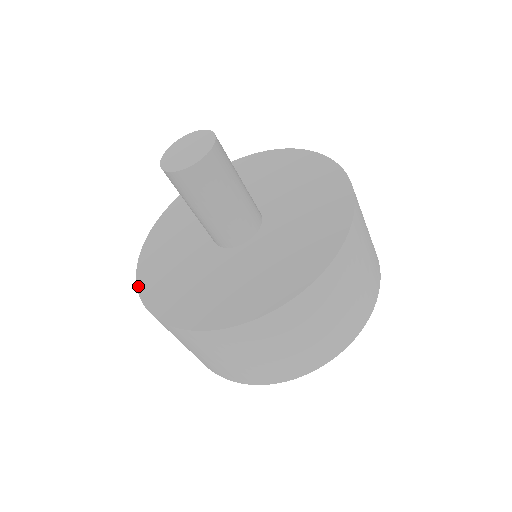
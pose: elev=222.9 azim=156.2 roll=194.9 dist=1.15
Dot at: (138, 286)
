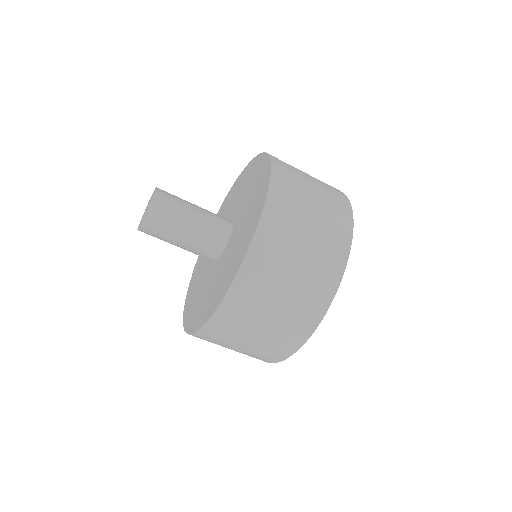
Dot at: (186, 295)
